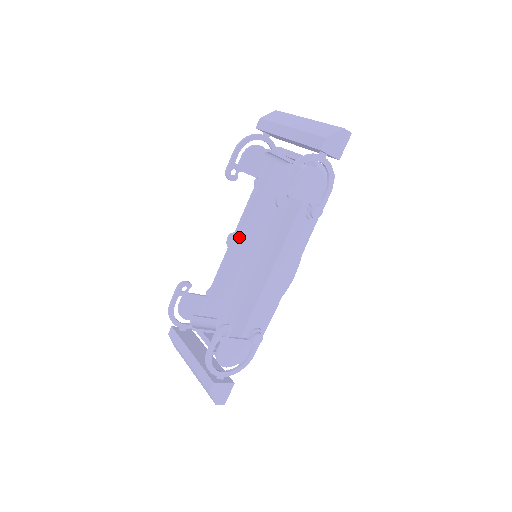
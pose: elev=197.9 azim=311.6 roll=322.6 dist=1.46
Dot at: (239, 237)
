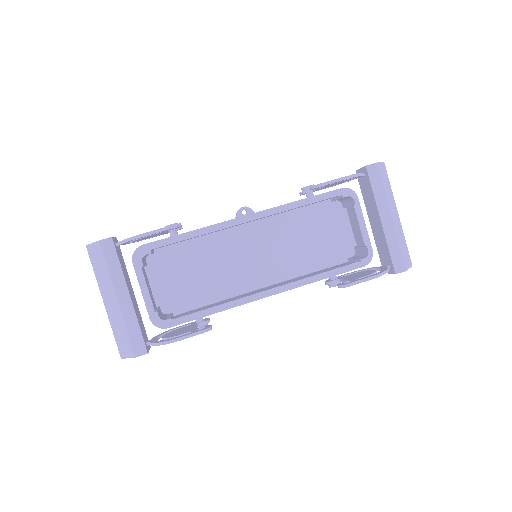
Dot at: occluded
